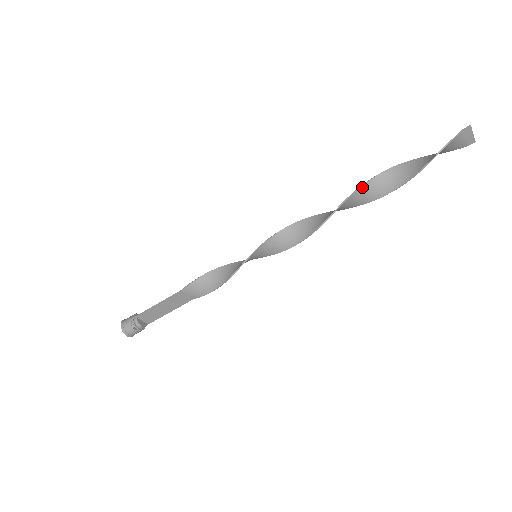
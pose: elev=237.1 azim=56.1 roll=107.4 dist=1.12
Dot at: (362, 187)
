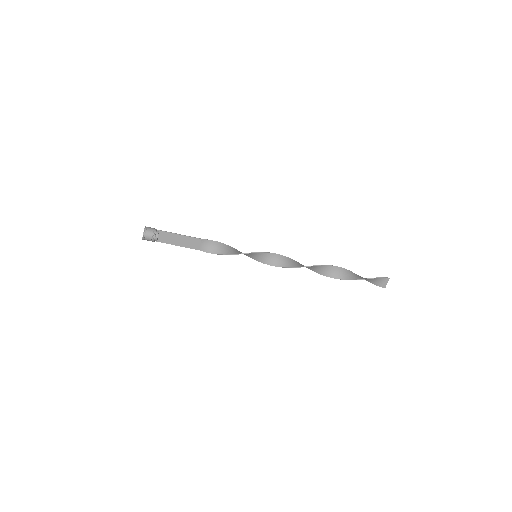
Dot at: (331, 266)
